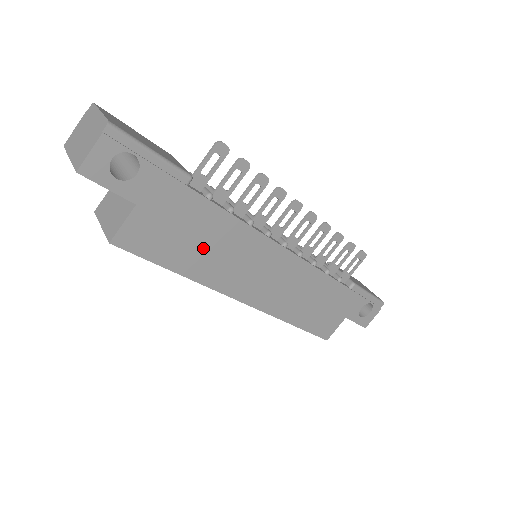
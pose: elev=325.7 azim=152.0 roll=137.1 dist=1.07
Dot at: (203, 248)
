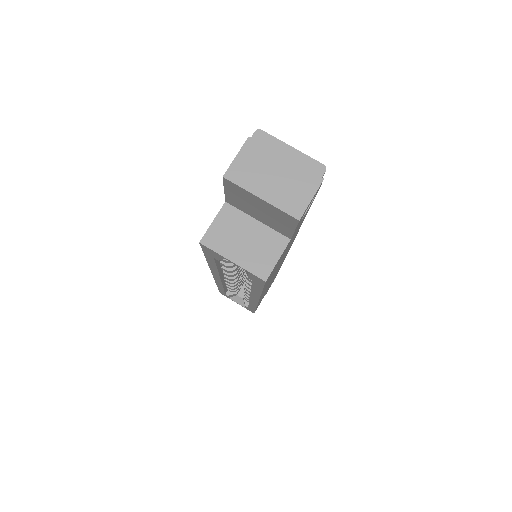
Dot at: (278, 264)
